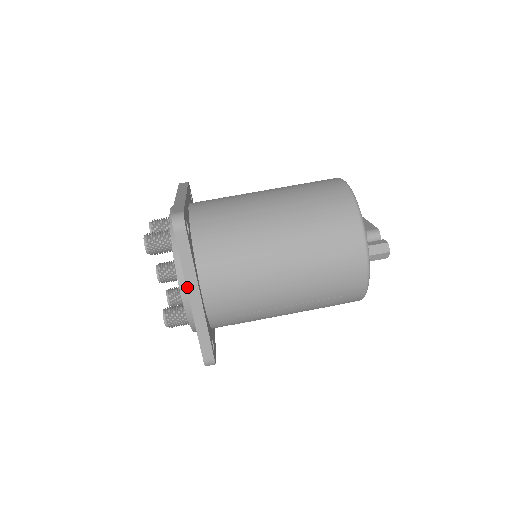
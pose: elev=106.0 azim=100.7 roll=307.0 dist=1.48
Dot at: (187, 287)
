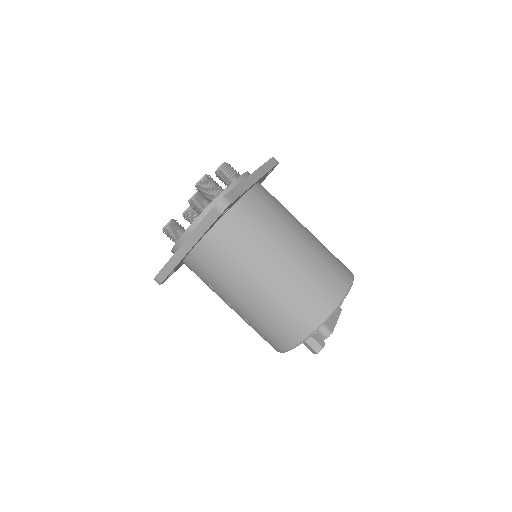
Dot at: (188, 238)
